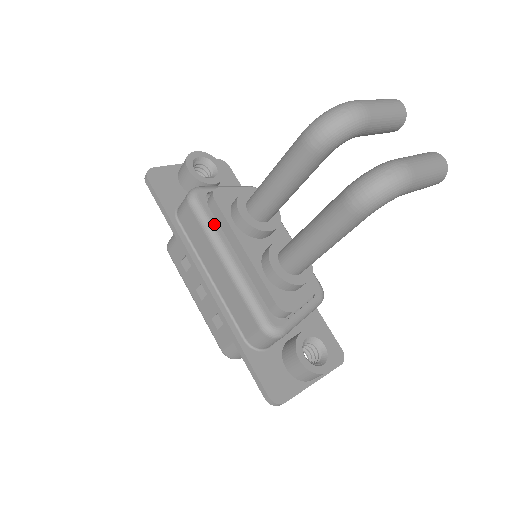
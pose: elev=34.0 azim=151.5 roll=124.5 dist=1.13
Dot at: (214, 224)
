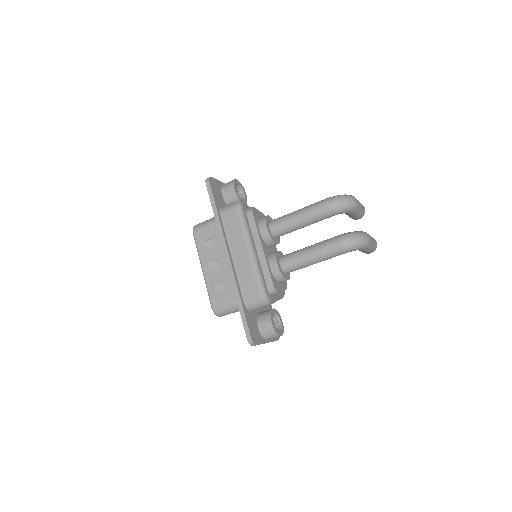
Dot at: (248, 226)
